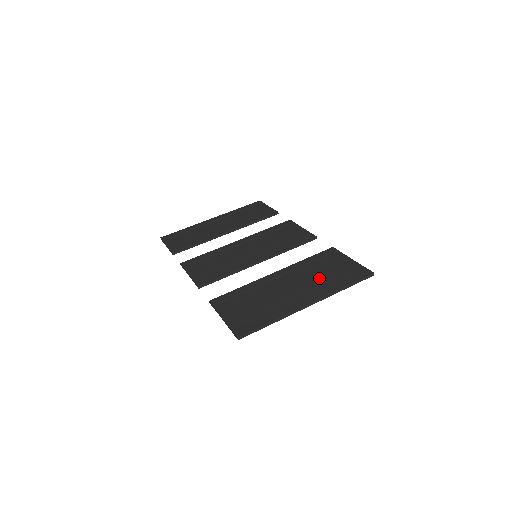
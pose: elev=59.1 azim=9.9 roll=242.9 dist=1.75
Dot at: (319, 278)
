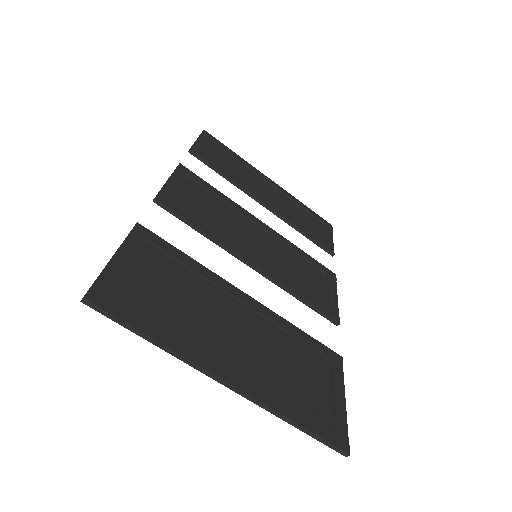
Dot at: (282, 368)
